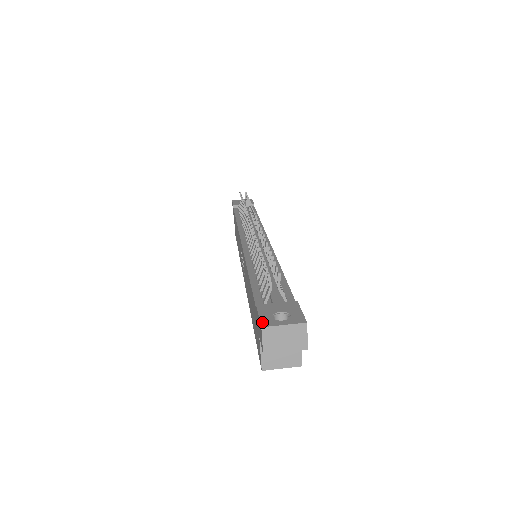
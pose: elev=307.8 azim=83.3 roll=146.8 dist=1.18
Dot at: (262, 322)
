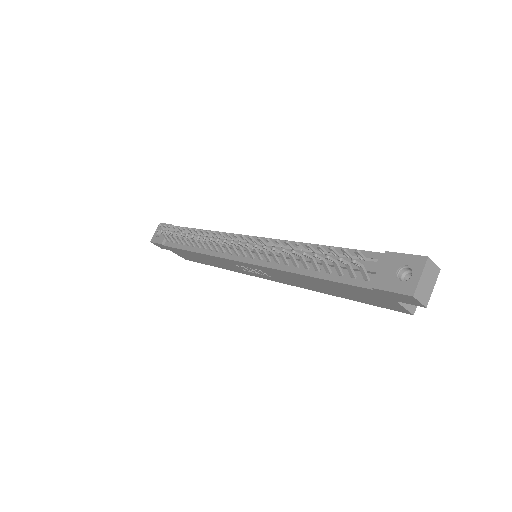
Dot at: (405, 293)
